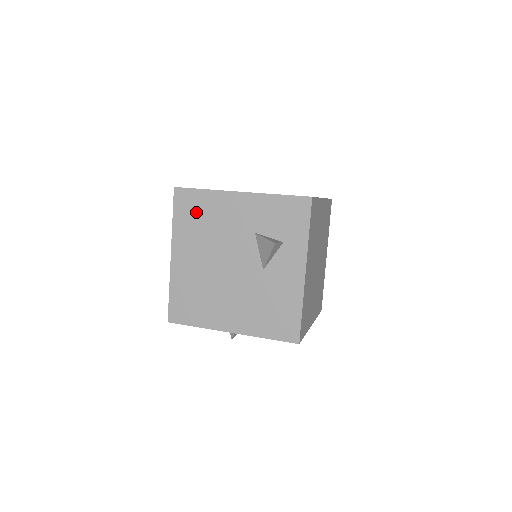
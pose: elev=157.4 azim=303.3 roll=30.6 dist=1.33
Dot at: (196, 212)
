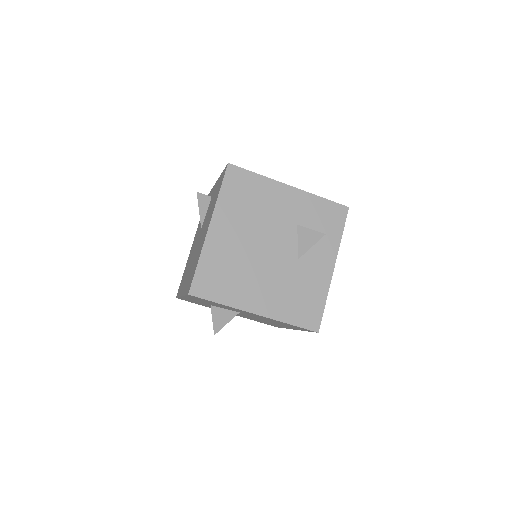
Dot at: (245, 192)
